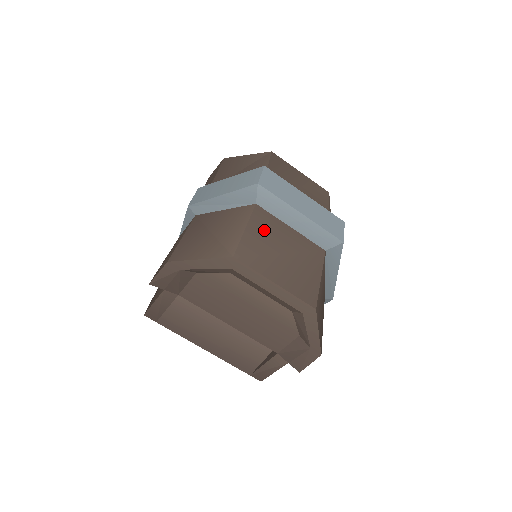
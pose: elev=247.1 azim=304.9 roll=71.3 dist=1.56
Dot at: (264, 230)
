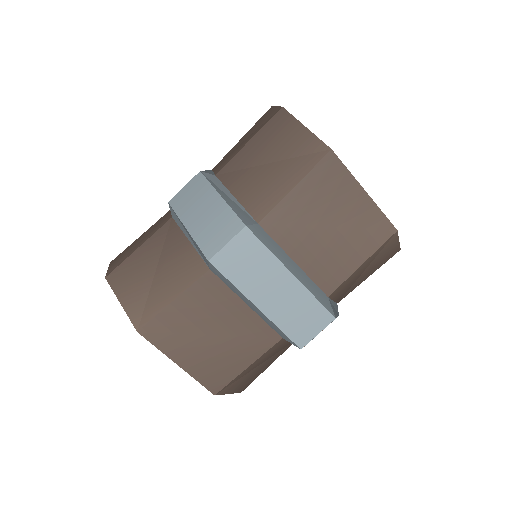
Dot at: (200, 305)
